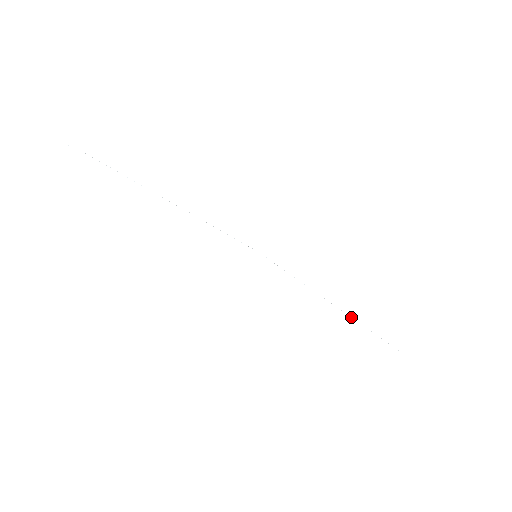
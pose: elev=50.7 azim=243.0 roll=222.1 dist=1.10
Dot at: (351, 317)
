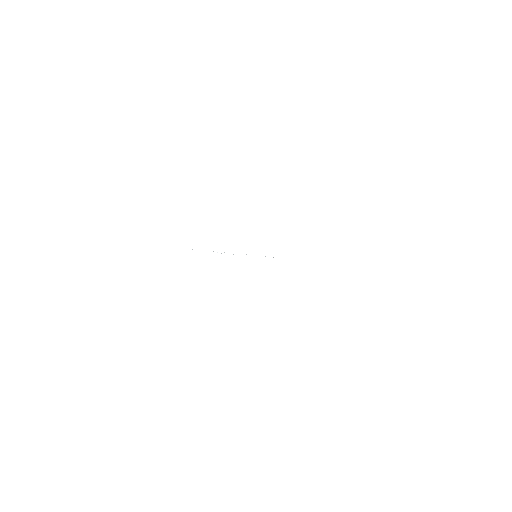
Dot at: occluded
